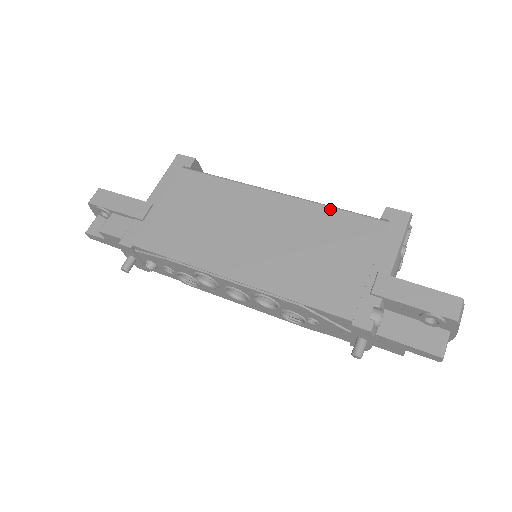
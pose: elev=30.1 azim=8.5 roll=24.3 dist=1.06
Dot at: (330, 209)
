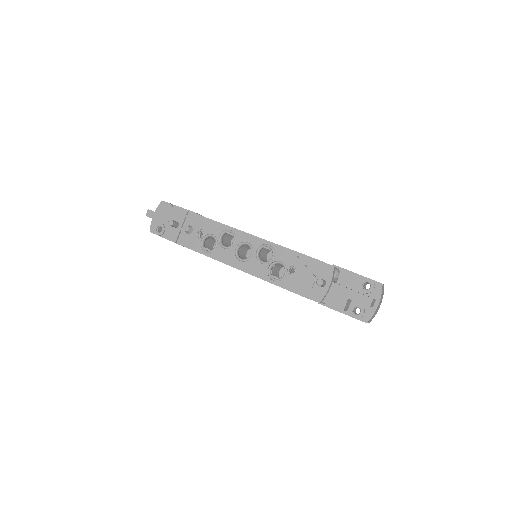
Dot at: occluded
